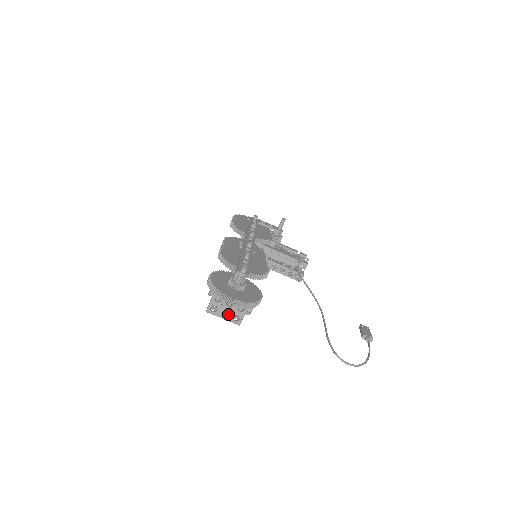
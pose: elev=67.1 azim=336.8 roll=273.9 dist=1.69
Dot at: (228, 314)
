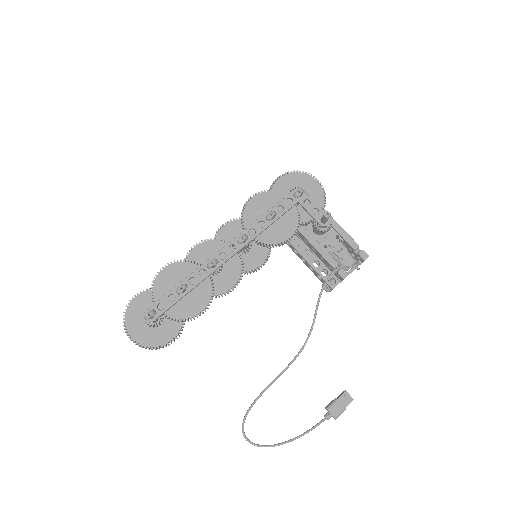
Dot at: occluded
